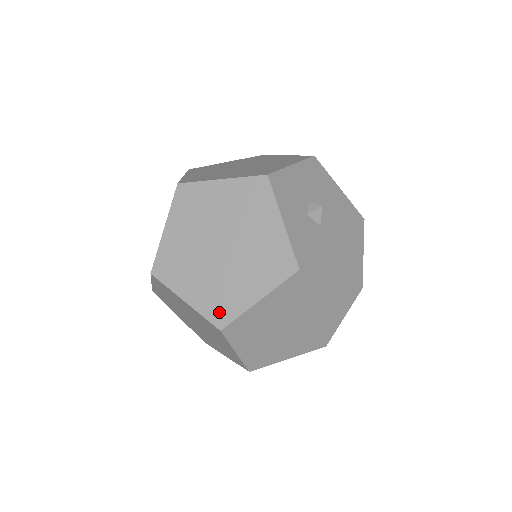
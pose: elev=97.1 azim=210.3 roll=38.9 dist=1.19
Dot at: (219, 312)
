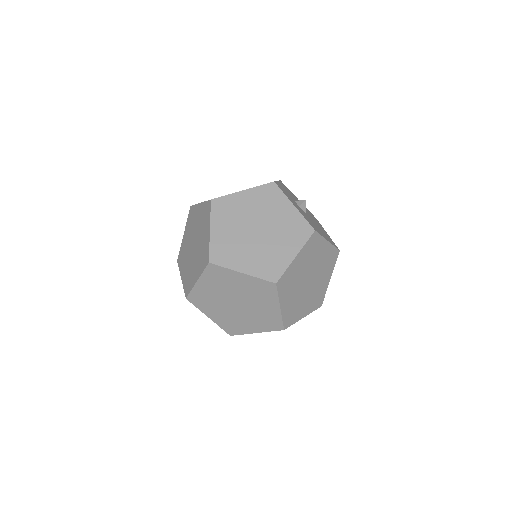
Dot at: (271, 272)
